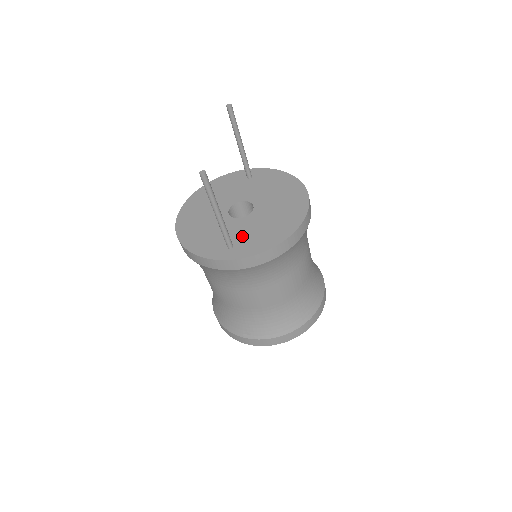
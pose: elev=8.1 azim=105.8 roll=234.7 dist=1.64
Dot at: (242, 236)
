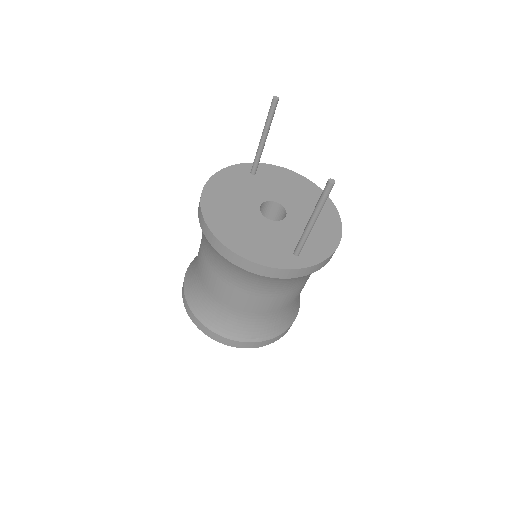
Dot at: (298, 240)
